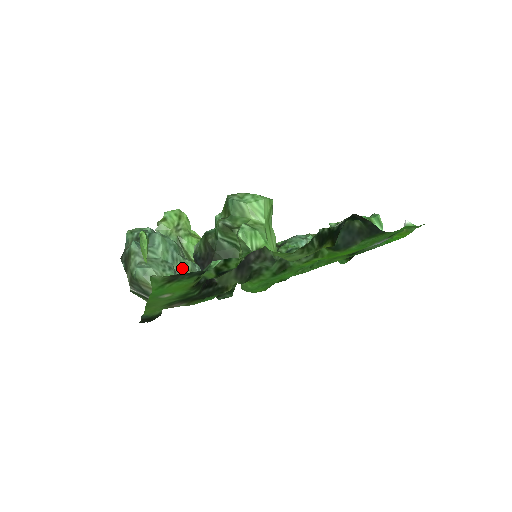
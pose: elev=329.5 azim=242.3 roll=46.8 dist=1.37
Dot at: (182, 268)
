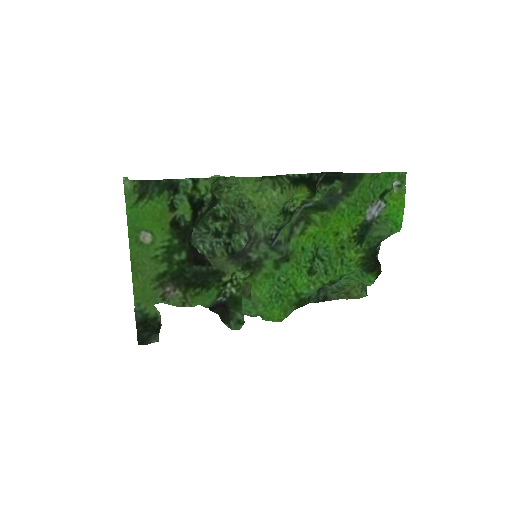
Dot at: occluded
